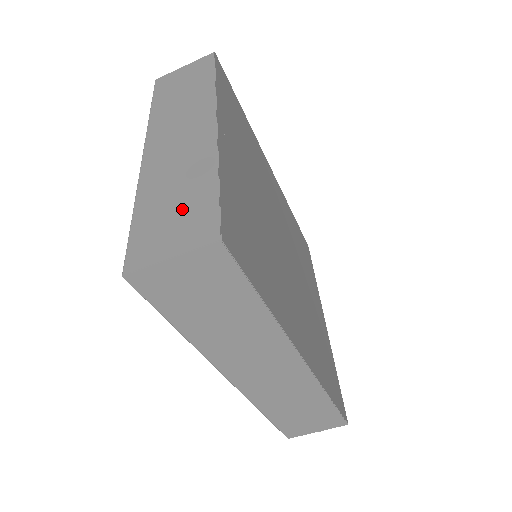
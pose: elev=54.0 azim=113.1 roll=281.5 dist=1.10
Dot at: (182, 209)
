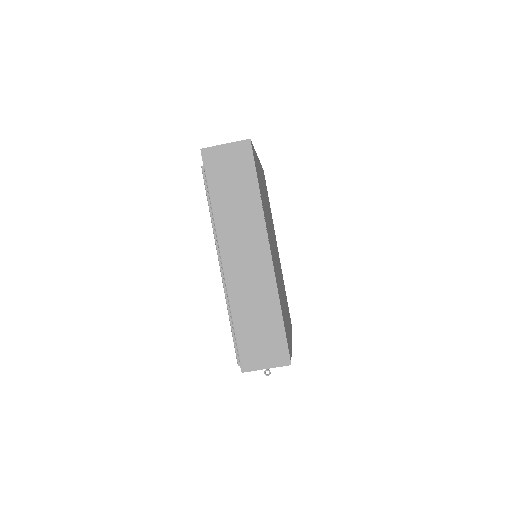
Dot at: occluded
